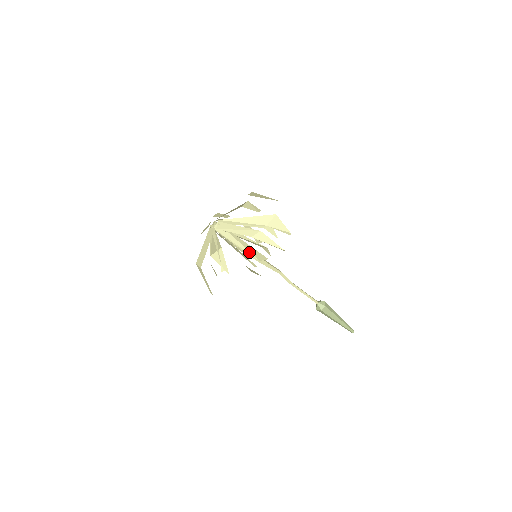
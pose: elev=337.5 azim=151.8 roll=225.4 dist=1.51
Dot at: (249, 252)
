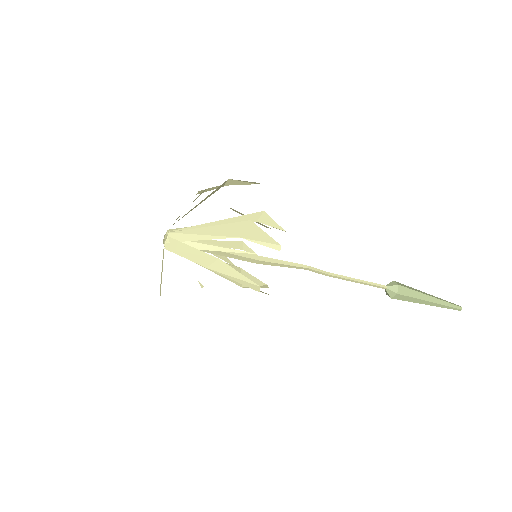
Dot at: occluded
